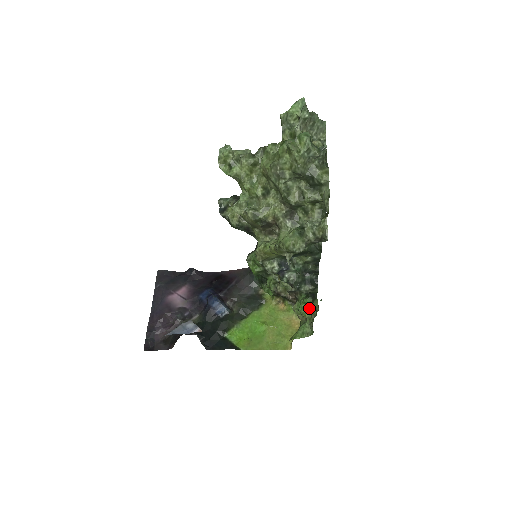
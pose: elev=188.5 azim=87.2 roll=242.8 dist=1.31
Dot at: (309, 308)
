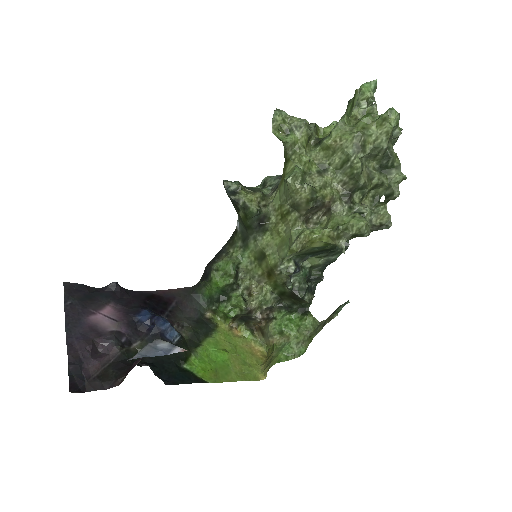
Dot at: (297, 324)
